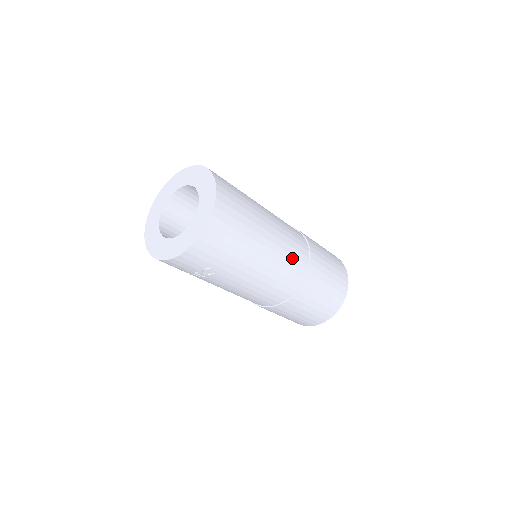
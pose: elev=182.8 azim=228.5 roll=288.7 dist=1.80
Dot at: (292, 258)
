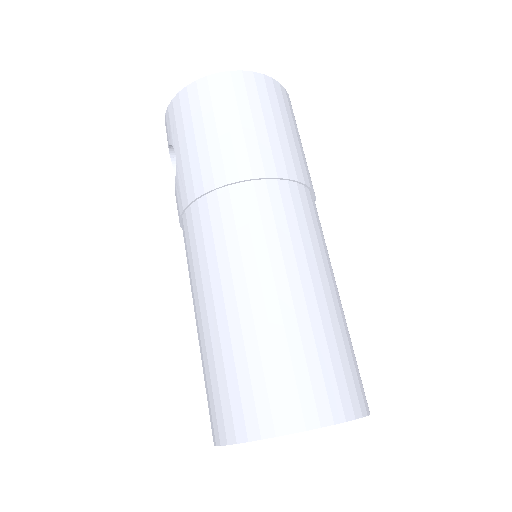
Dot at: occluded
